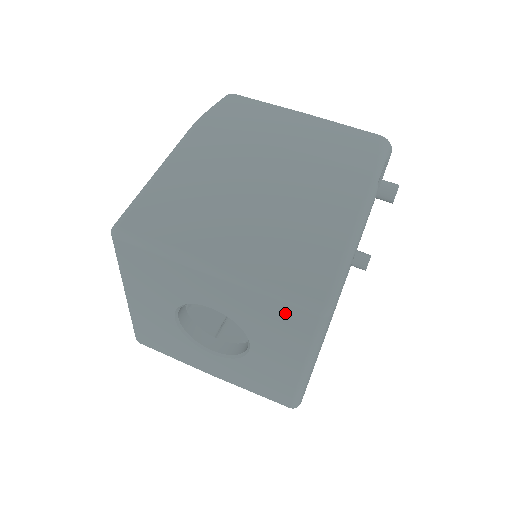
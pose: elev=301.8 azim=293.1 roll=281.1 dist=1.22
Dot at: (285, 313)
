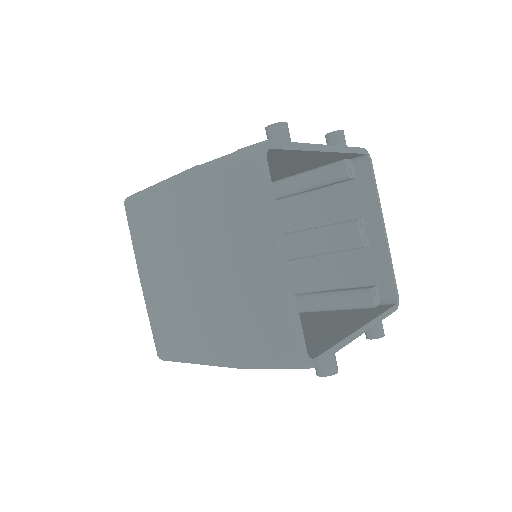
Dot at: occluded
